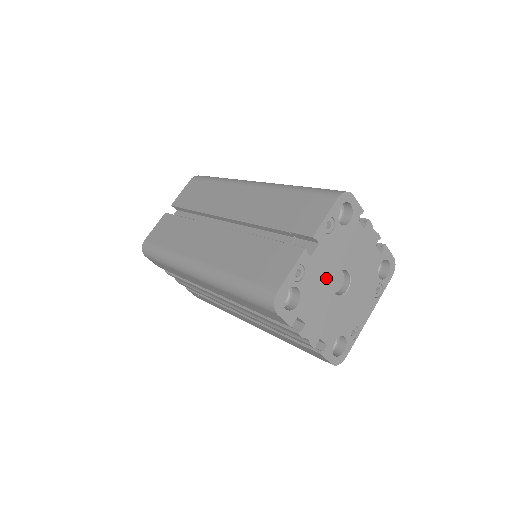
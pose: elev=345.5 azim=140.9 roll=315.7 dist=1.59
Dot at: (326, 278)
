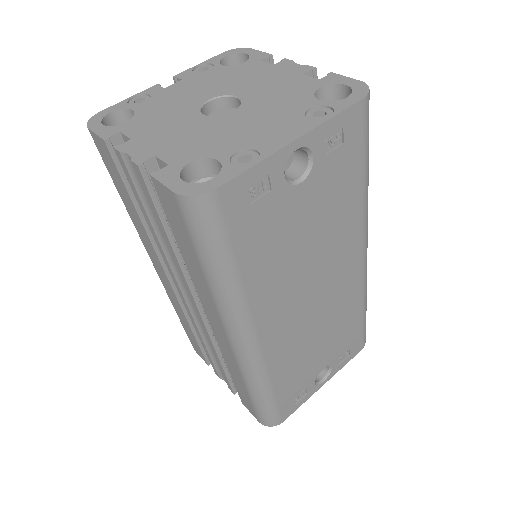
Dot at: (187, 103)
